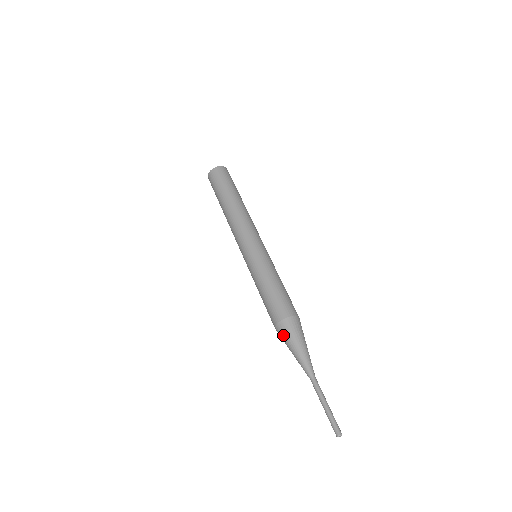
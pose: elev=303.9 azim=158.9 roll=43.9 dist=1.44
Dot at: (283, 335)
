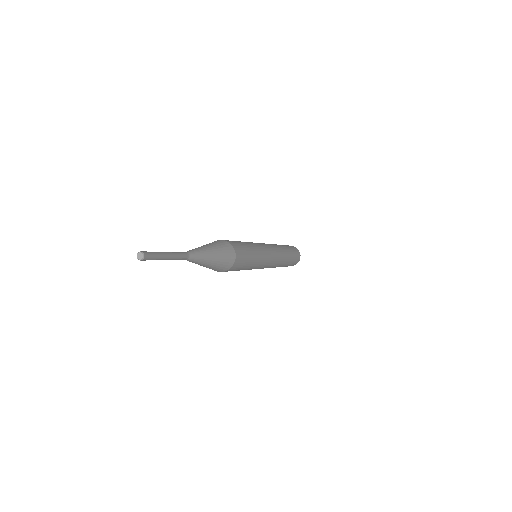
Dot at: occluded
